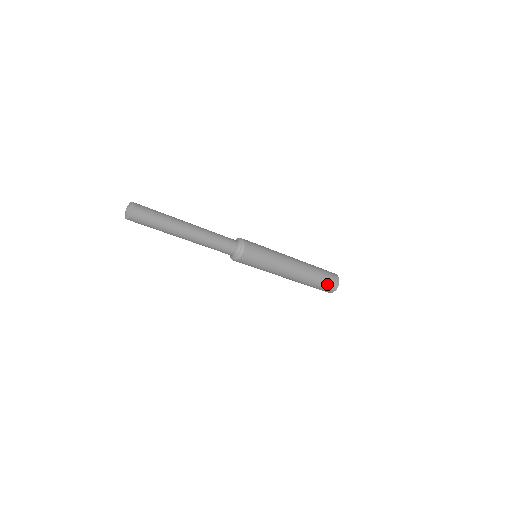
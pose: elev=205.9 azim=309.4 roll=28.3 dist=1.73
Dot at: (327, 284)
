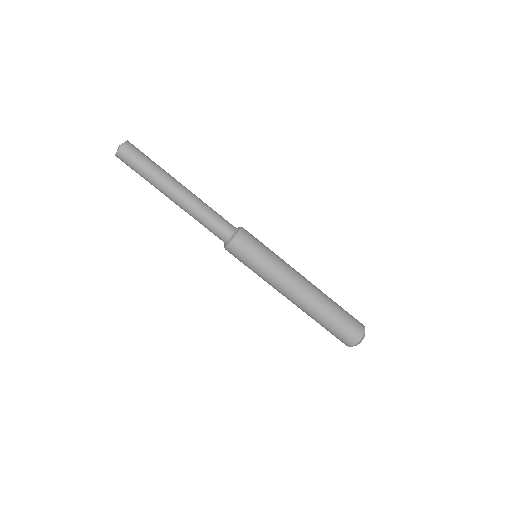
Dot at: (341, 332)
